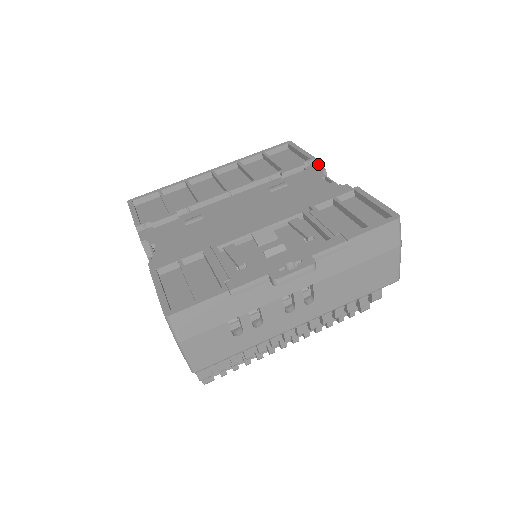
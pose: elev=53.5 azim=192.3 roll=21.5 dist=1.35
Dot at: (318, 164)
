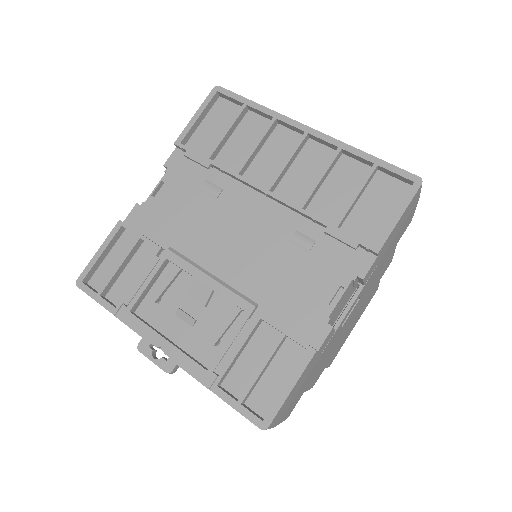
Dot at: (375, 260)
